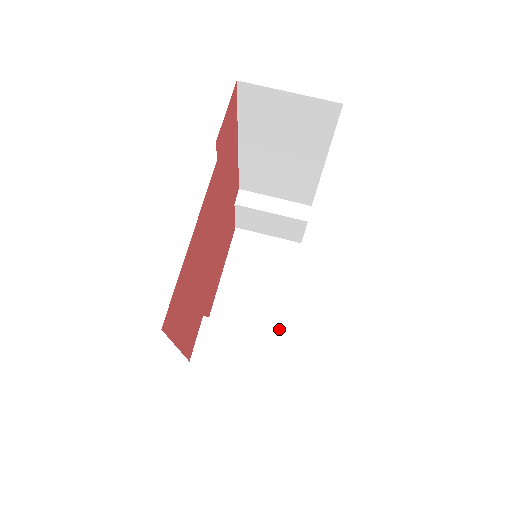
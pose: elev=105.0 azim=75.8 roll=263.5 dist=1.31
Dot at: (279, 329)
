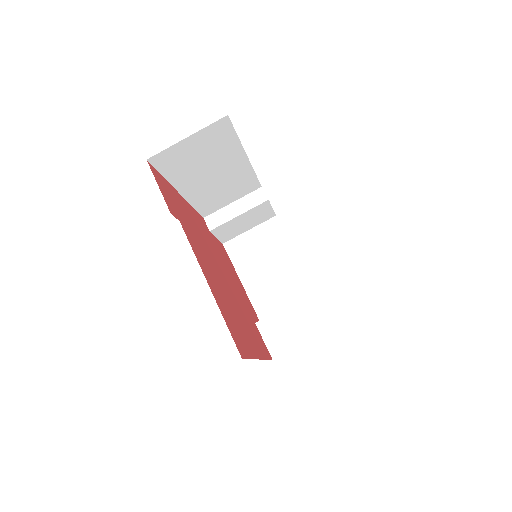
Dot at: (312, 287)
